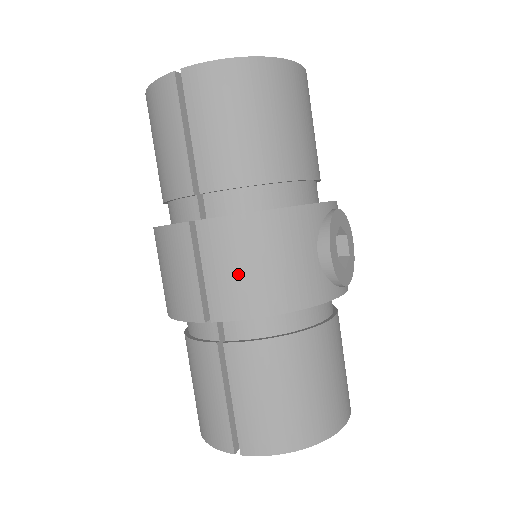
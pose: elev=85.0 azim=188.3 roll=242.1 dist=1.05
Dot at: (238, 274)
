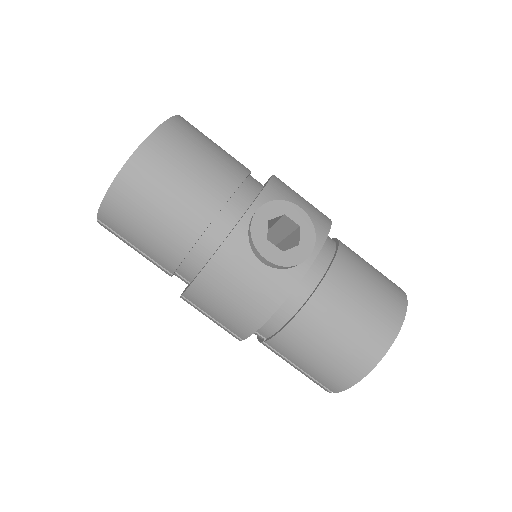
Dot at: (226, 312)
